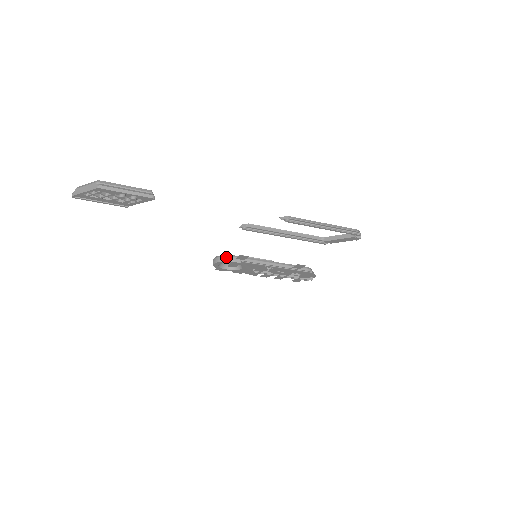
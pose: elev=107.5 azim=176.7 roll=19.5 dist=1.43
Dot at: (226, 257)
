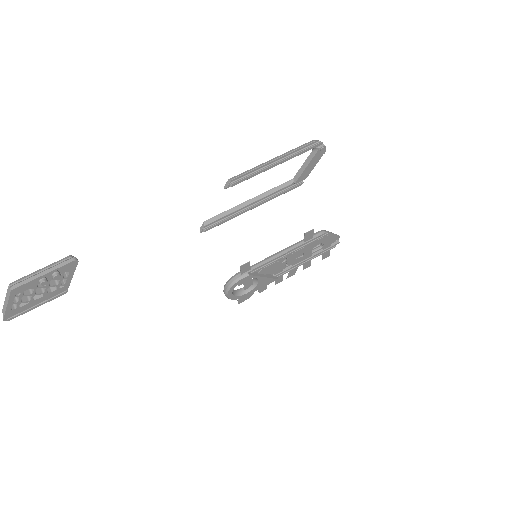
Dot at: (231, 280)
